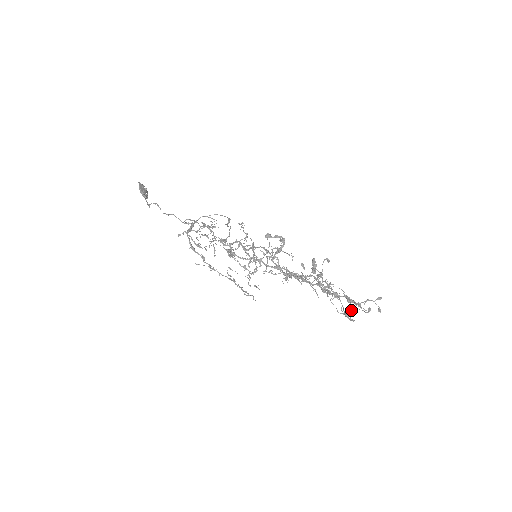
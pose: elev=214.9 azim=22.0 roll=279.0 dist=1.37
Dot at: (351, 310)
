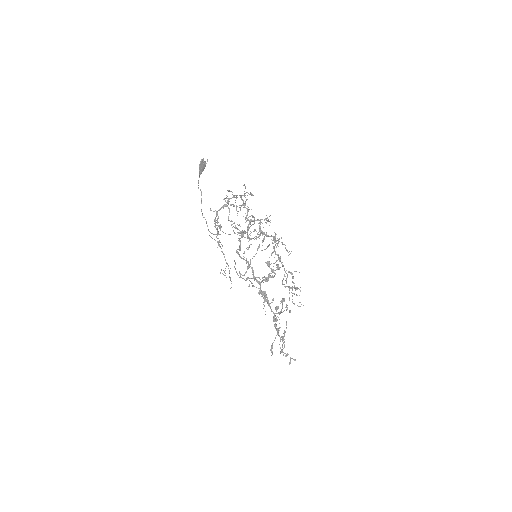
Dot at: occluded
